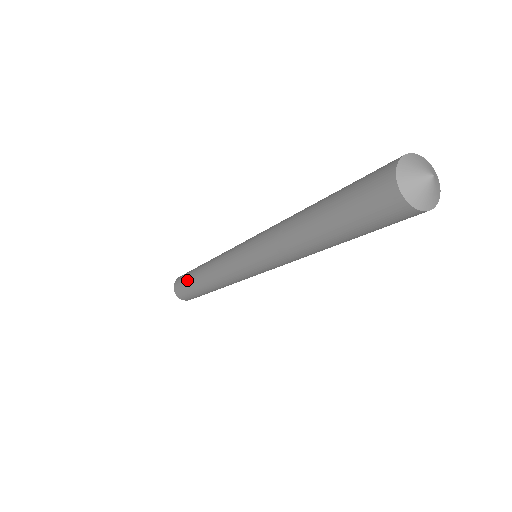
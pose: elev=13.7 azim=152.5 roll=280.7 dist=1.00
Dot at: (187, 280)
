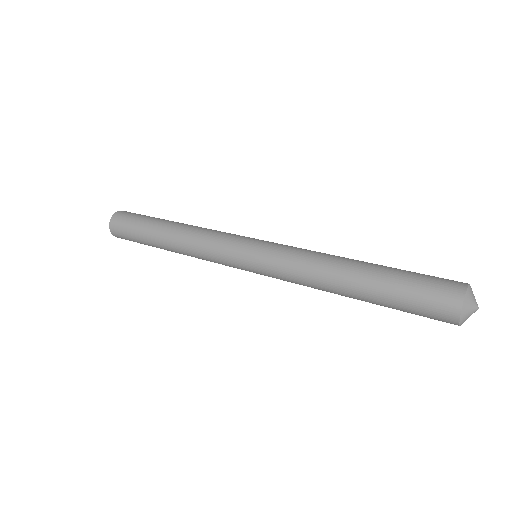
Dot at: occluded
